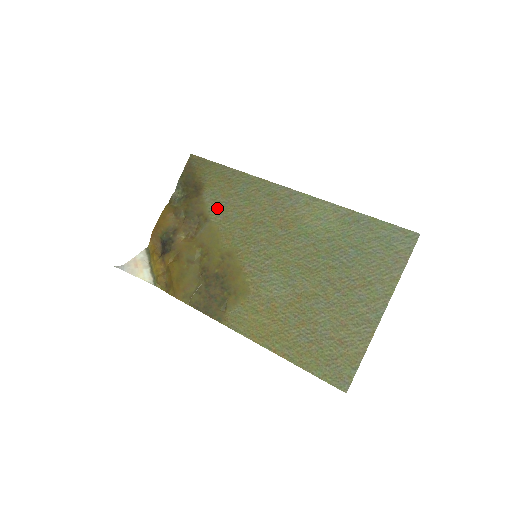
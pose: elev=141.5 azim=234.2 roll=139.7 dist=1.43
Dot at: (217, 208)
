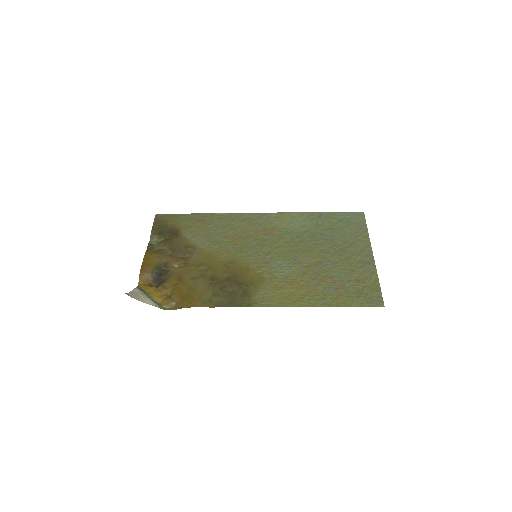
Dot at: (201, 239)
